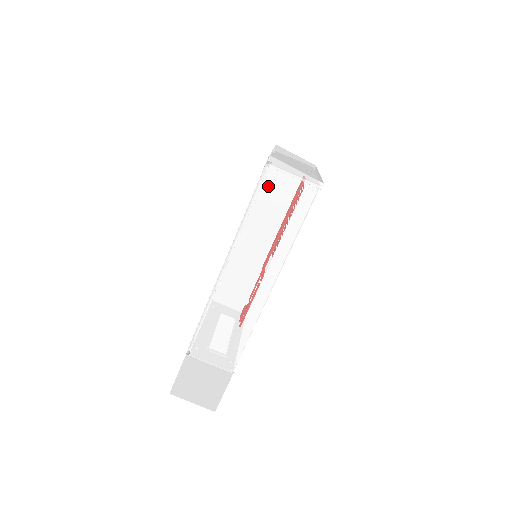
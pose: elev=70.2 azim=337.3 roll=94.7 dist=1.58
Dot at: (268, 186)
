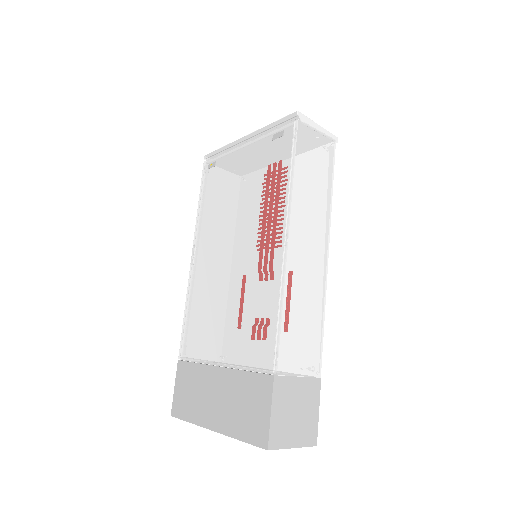
Dot at: (302, 142)
